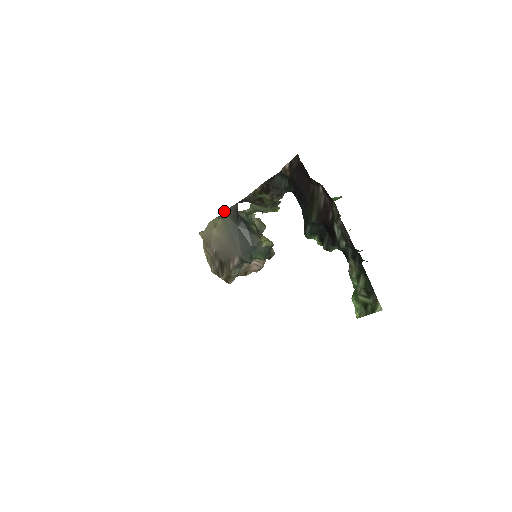
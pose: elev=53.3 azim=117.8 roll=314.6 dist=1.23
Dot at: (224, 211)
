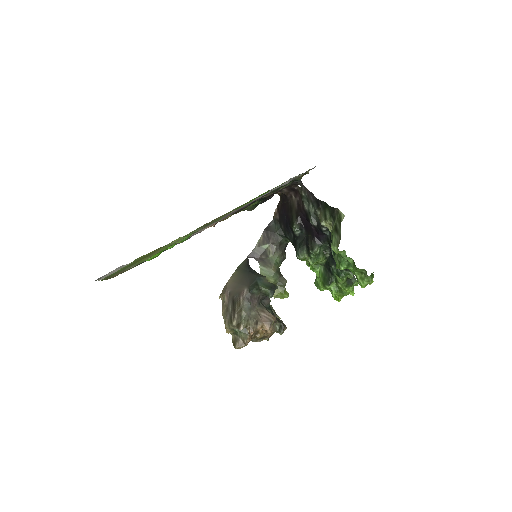
Dot at: (239, 266)
